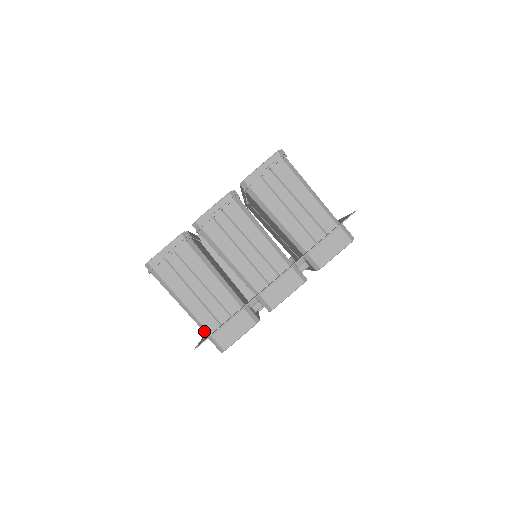
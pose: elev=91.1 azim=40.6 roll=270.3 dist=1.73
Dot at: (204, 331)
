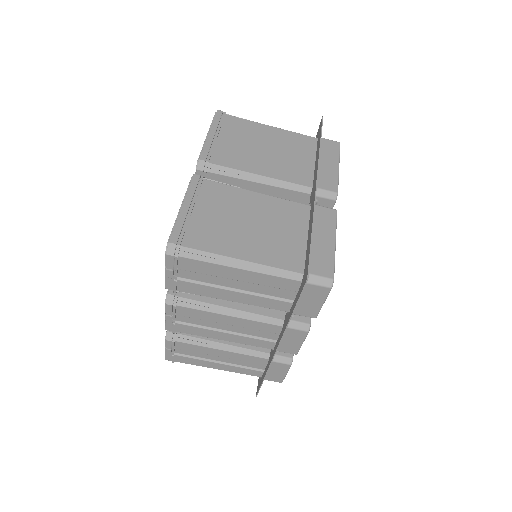
Dot at: occluded
